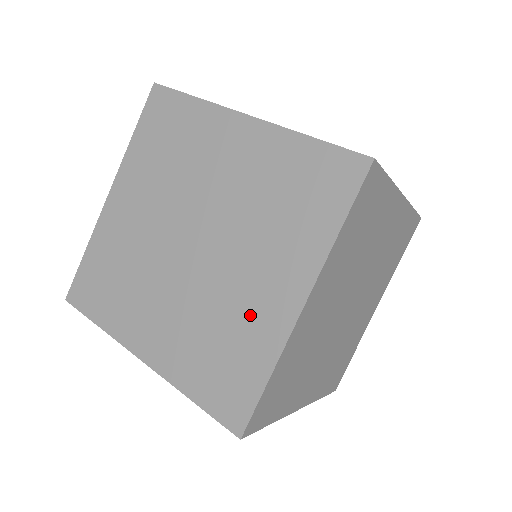
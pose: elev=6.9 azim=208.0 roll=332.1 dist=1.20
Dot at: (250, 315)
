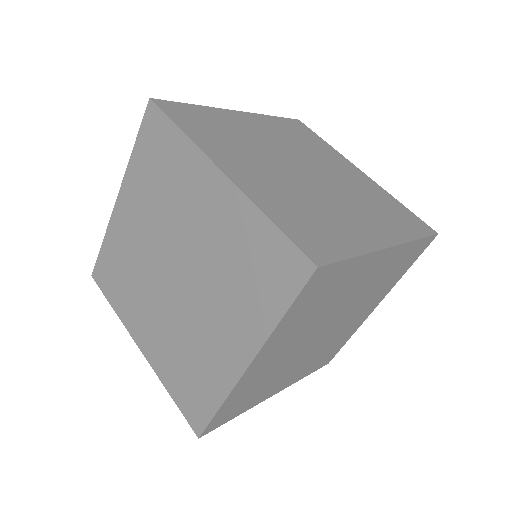
Dot at: (210, 355)
